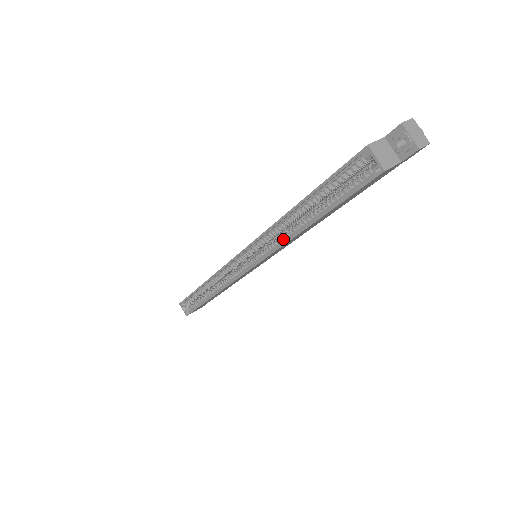
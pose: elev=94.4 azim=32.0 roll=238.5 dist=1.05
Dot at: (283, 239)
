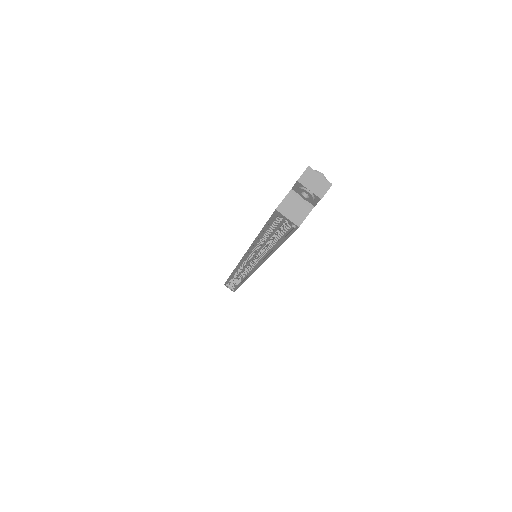
Dot at: (263, 255)
